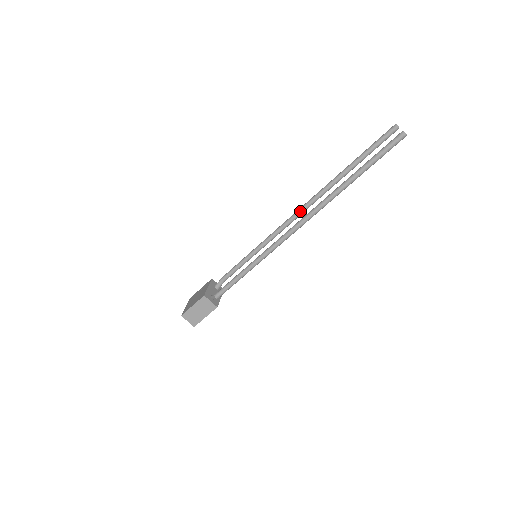
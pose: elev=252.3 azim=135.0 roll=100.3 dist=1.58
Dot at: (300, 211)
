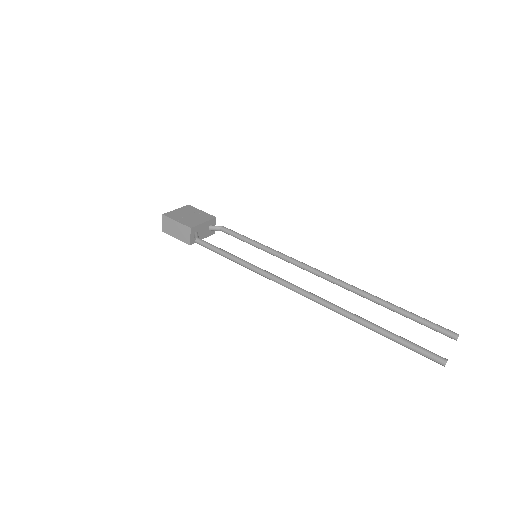
Dot at: (323, 275)
